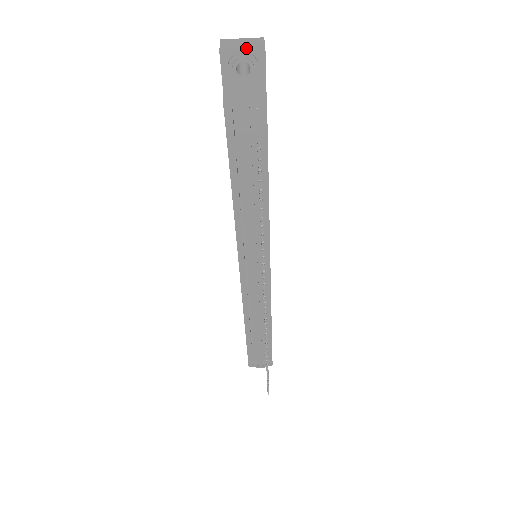
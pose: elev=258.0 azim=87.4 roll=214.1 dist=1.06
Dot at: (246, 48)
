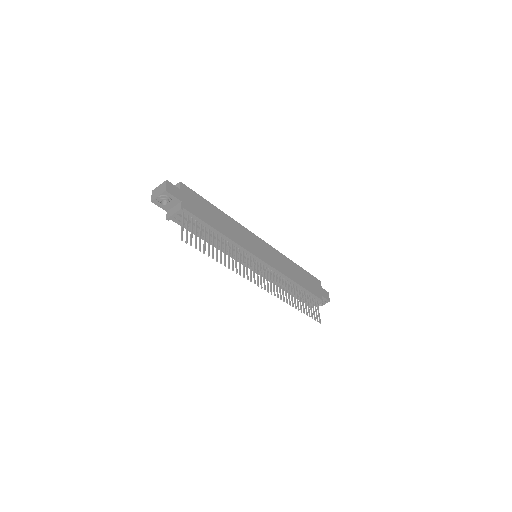
Dot at: (159, 194)
